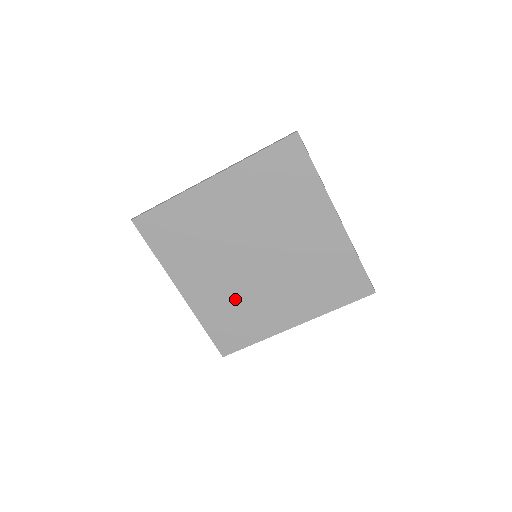
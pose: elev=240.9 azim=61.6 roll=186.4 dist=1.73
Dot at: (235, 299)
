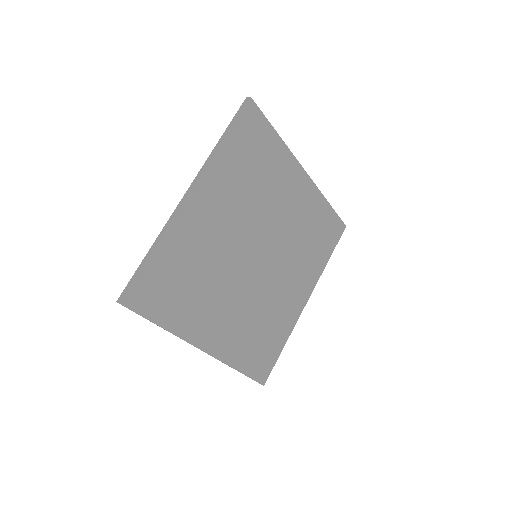
Dot at: (255, 316)
